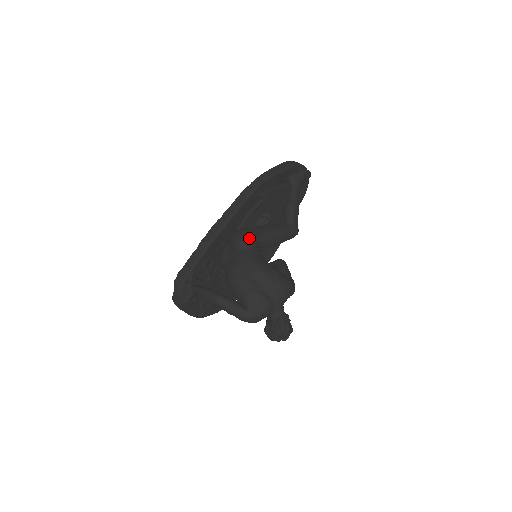
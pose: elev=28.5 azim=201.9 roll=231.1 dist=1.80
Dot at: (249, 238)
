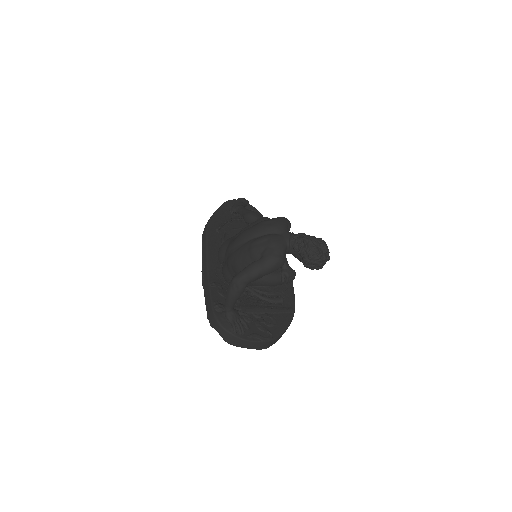
Dot at: (226, 241)
